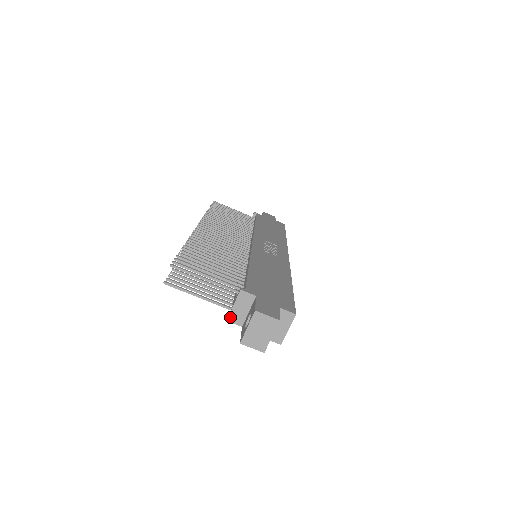
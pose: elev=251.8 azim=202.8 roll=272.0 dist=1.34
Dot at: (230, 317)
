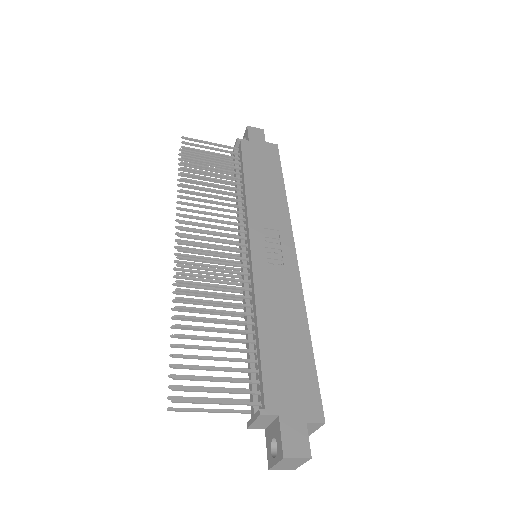
Dot at: (251, 427)
